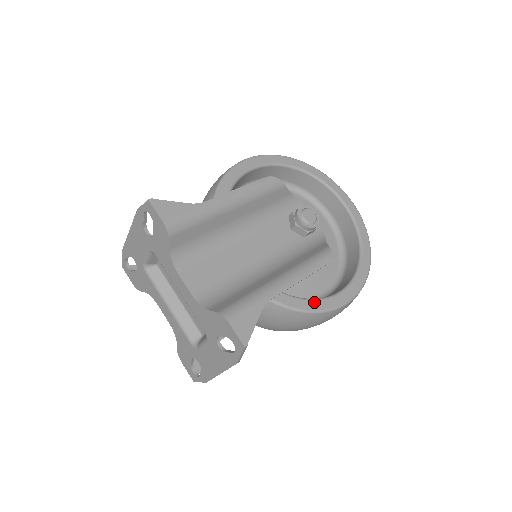
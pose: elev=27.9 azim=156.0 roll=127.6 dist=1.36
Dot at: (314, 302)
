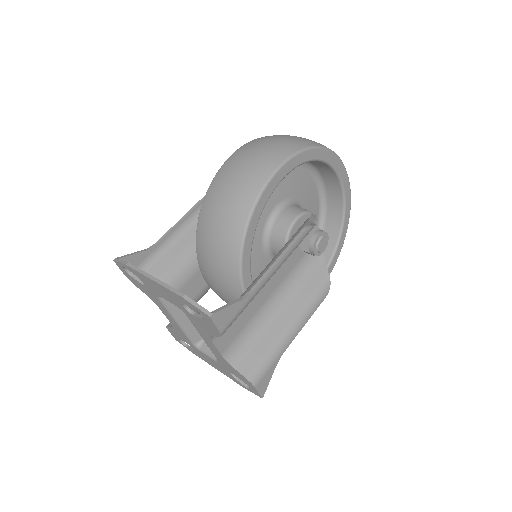
Dot at: occluded
